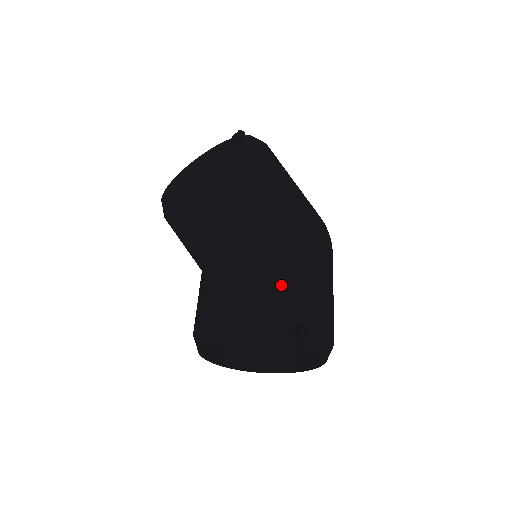
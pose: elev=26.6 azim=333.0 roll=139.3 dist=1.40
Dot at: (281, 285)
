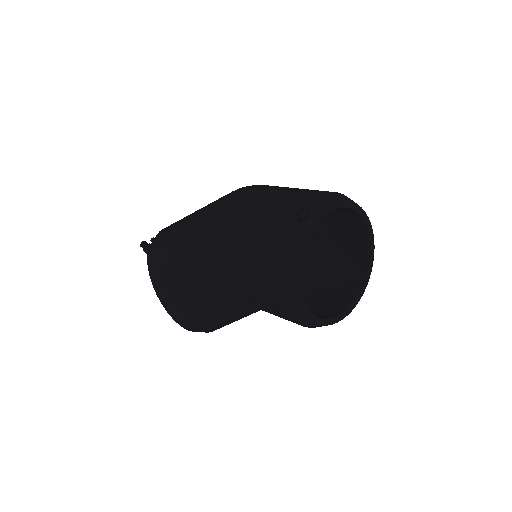
Dot at: (263, 229)
